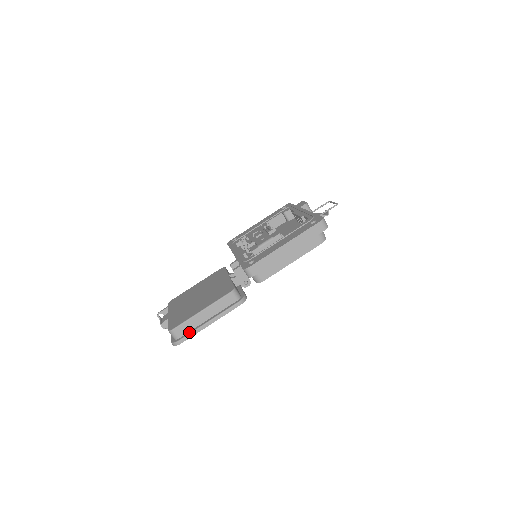
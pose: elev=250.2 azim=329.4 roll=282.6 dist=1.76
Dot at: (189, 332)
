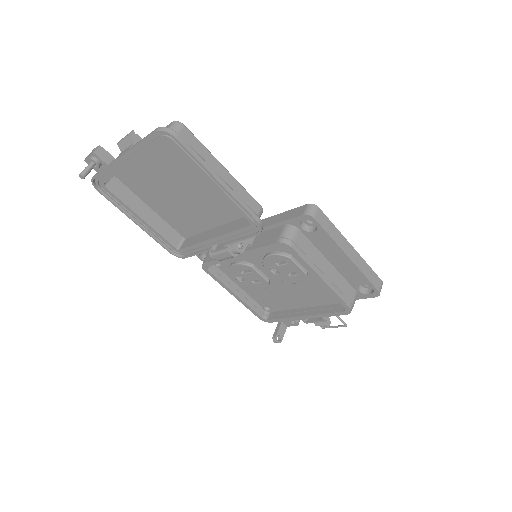
Dot at: (193, 151)
